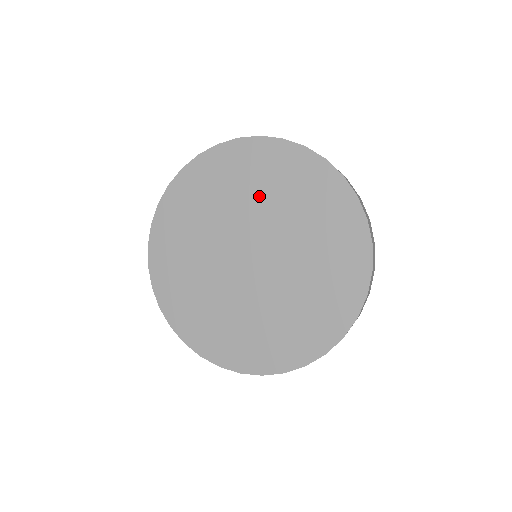
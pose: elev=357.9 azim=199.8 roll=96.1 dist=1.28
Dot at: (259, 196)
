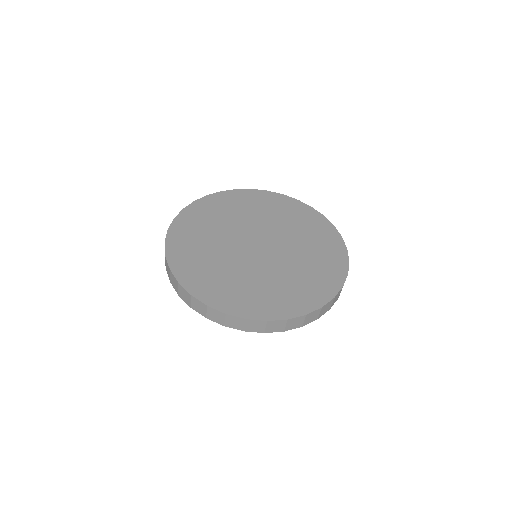
Dot at: (295, 231)
